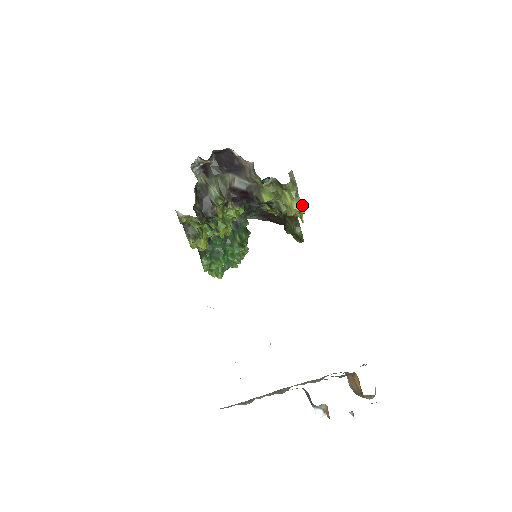
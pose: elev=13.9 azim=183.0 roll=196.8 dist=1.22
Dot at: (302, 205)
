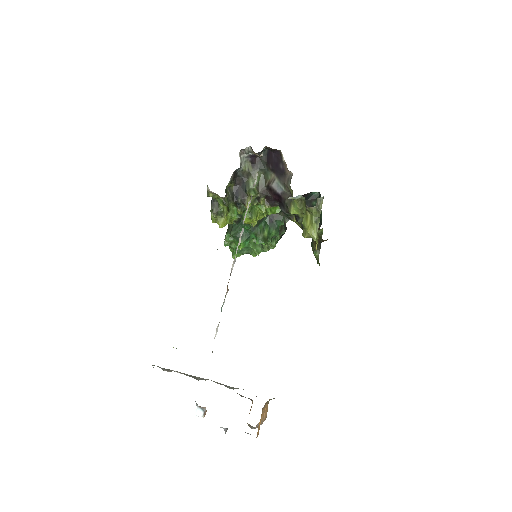
Dot at: occluded
